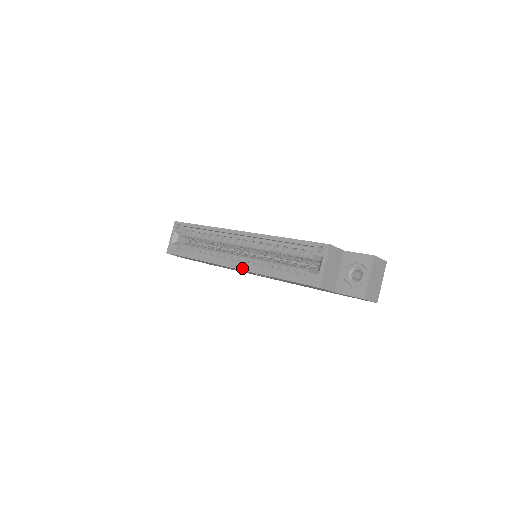
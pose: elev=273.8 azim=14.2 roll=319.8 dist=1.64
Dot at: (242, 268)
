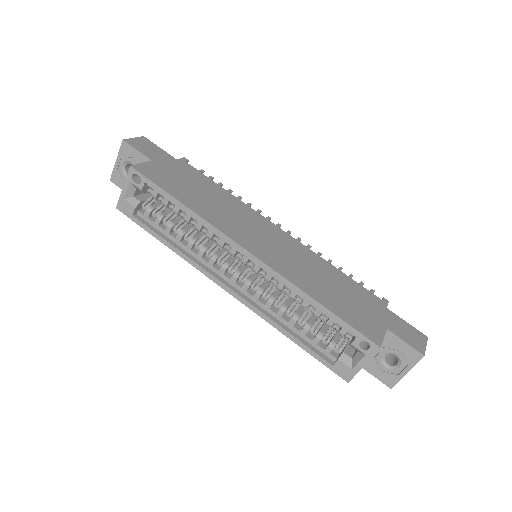
Dot at: (243, 302)
